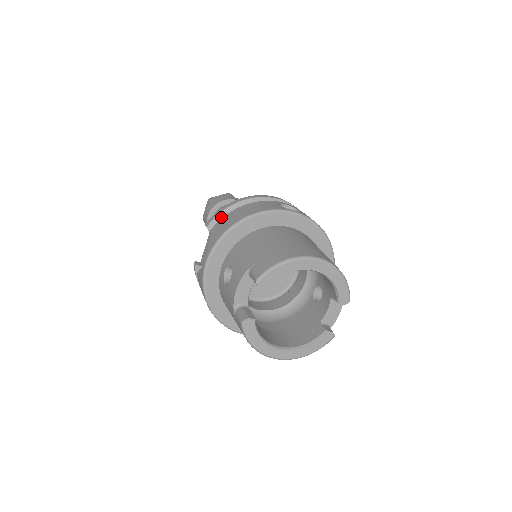
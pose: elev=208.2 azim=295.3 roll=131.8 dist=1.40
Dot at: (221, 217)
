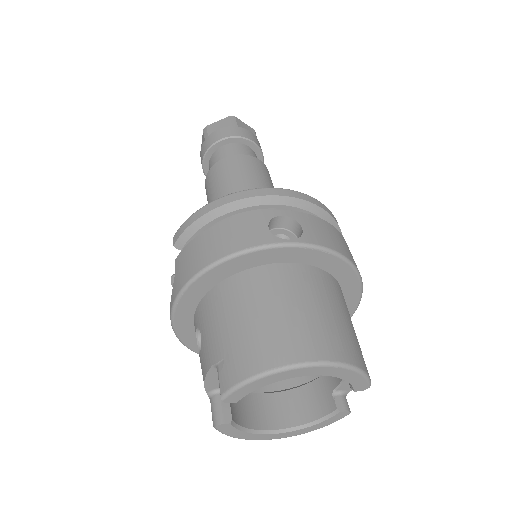
Dot at: (190, 233)
